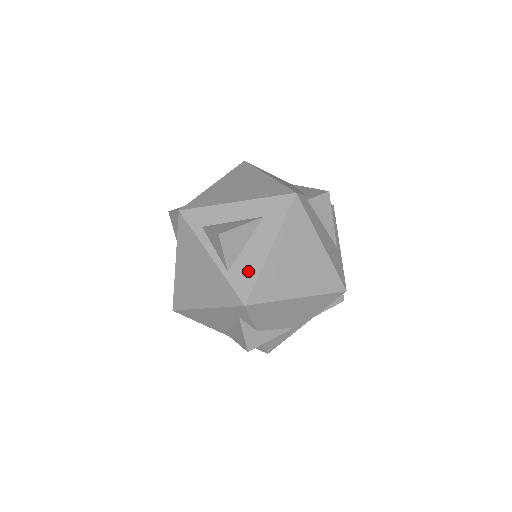
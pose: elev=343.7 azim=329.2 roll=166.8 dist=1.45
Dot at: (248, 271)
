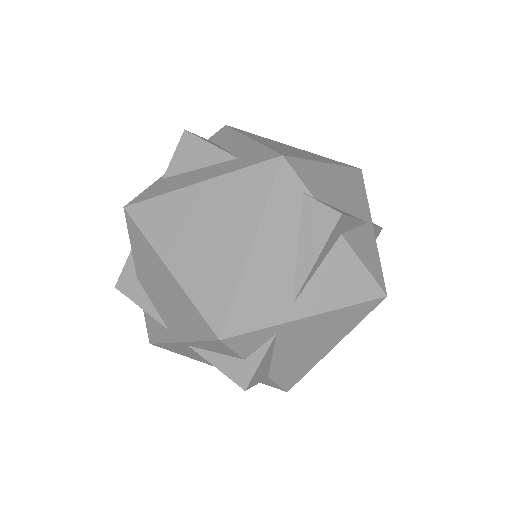
Dot at: (165, 187)
